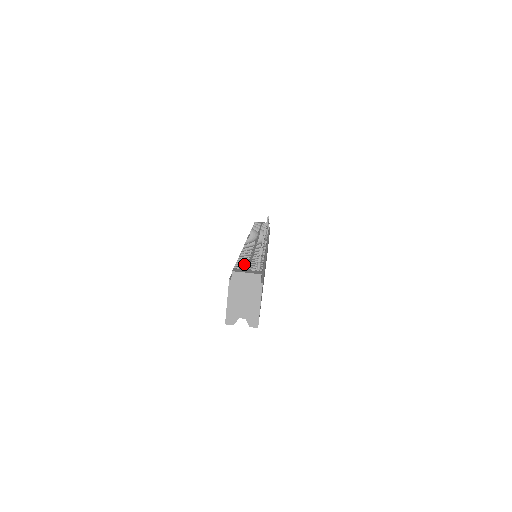
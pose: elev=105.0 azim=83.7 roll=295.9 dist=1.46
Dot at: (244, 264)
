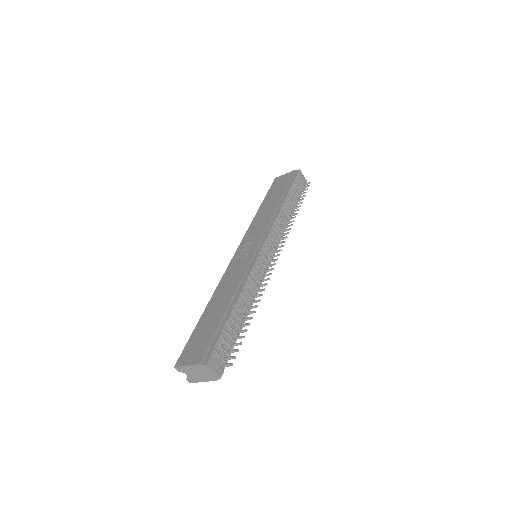
Dot at: (223, 341)
